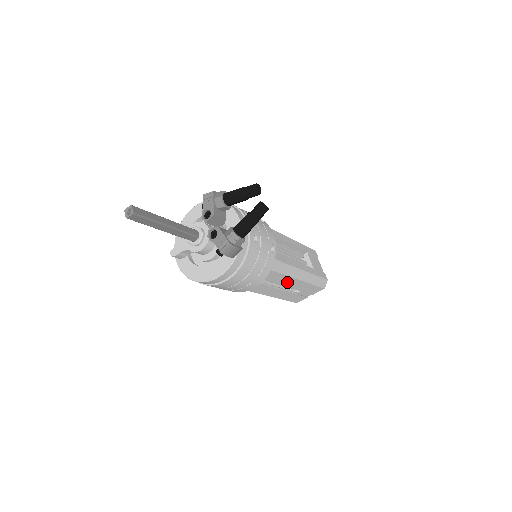
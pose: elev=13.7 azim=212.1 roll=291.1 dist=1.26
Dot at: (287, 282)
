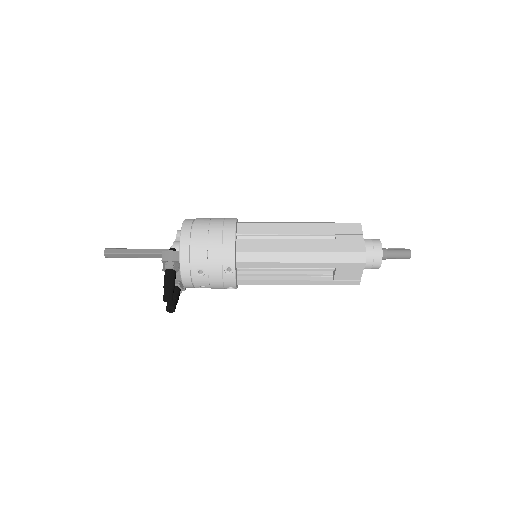
Dot at: occluded
